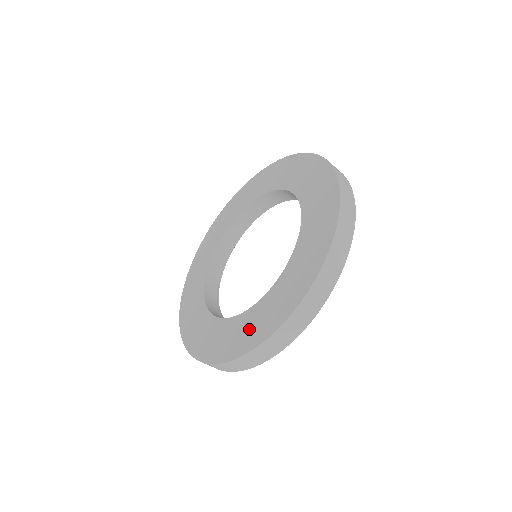
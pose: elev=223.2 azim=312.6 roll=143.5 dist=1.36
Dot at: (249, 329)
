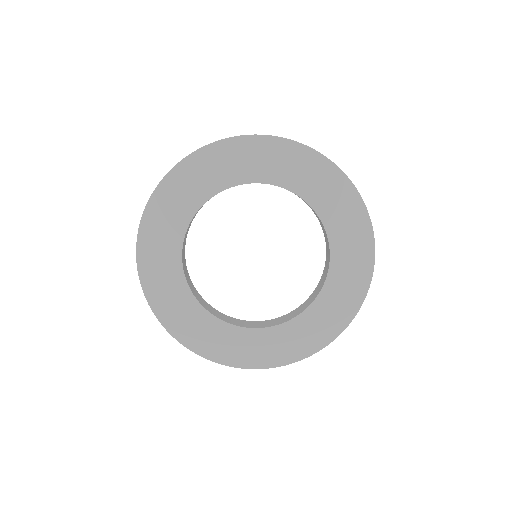
Dot at: (183, 316)
